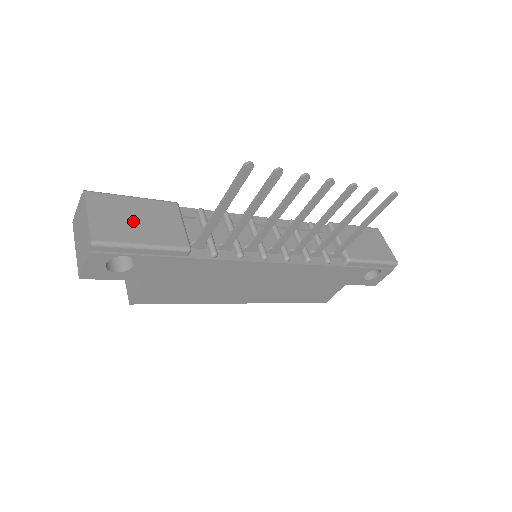
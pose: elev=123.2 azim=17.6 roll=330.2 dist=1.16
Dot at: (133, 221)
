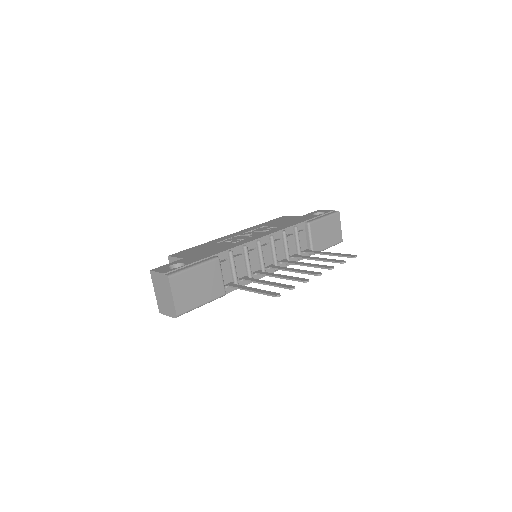
Dot at: (196, 289)
